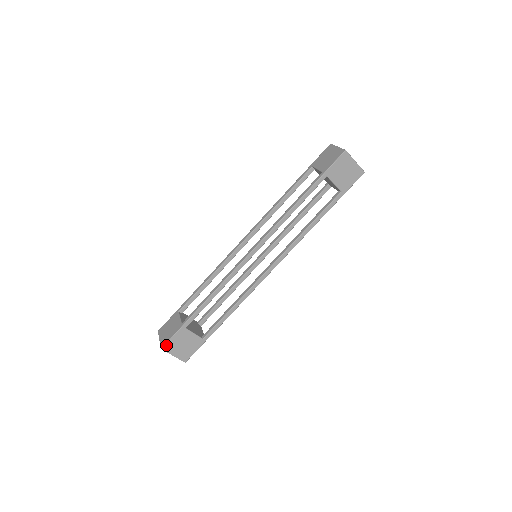
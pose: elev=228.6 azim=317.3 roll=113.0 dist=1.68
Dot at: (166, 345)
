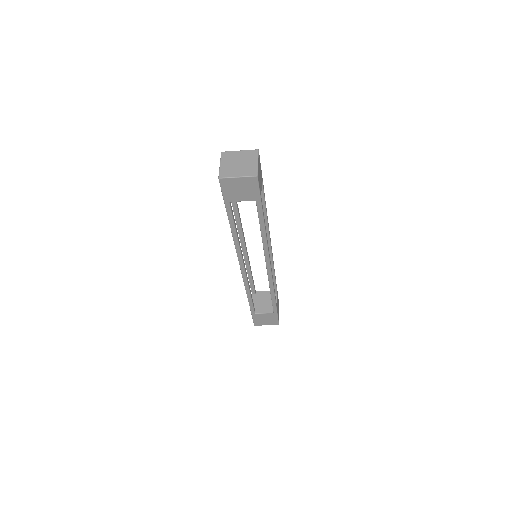
Dot at: (255, 323)
